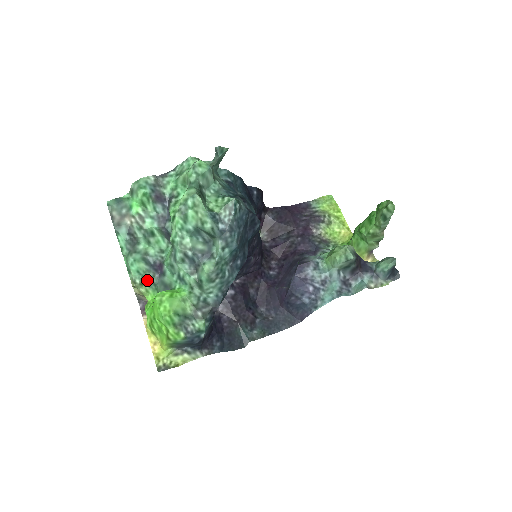
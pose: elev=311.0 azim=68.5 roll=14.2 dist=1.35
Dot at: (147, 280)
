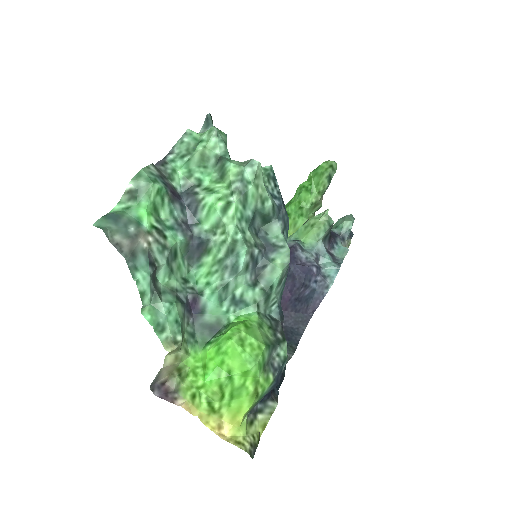
Dot at: (183, 333)
